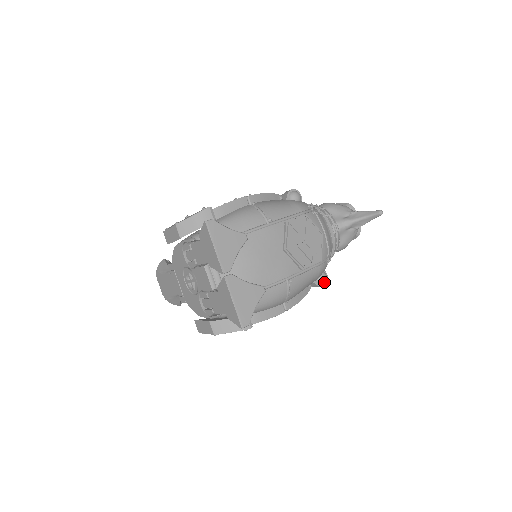
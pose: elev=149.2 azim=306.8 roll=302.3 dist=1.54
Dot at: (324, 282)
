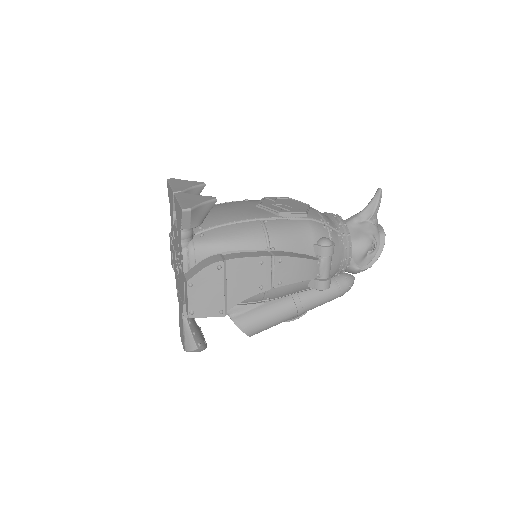
Dot at: (327, 242)
